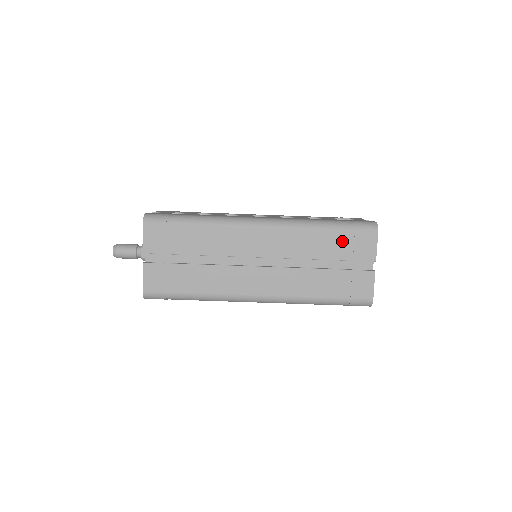
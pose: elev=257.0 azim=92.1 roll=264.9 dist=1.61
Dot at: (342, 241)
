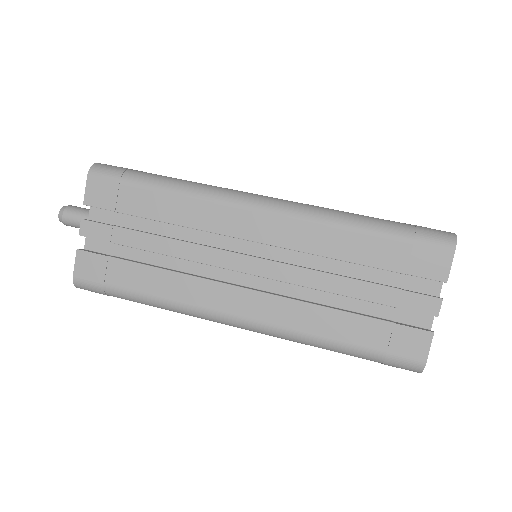
Dot at: occluded
